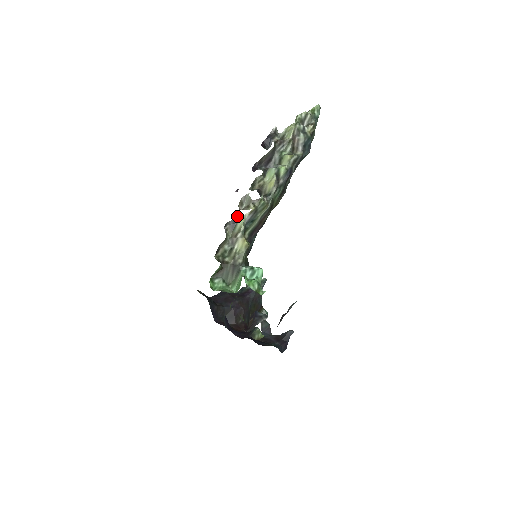
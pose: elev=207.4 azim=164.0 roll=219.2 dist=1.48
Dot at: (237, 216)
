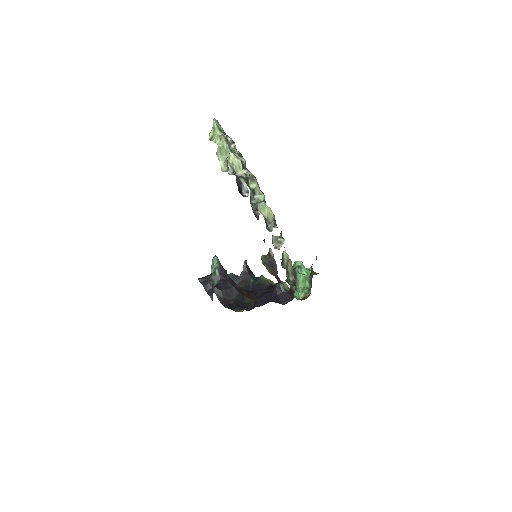
Dot at: (282, 254)
